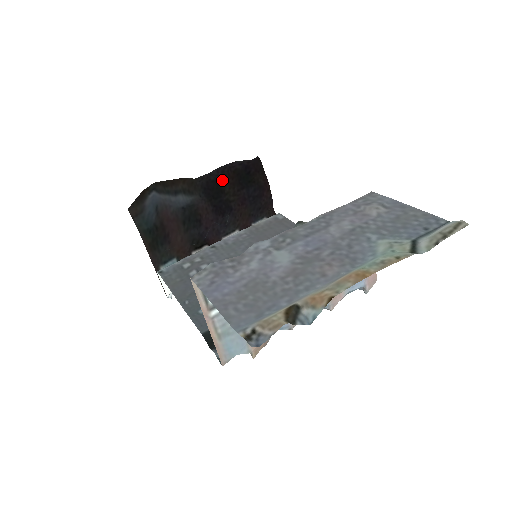
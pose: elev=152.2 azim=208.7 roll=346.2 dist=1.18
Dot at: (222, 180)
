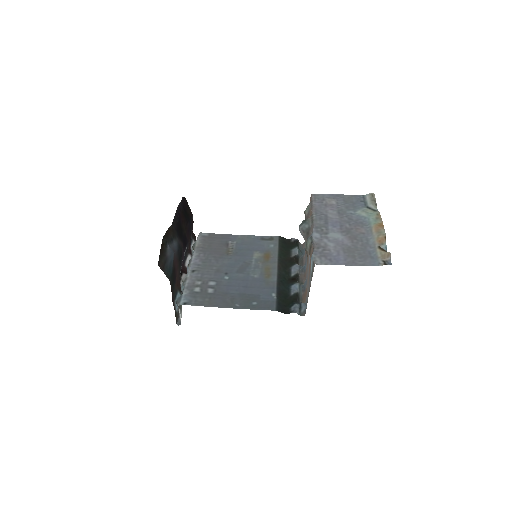
Dot at: (181, 221)
